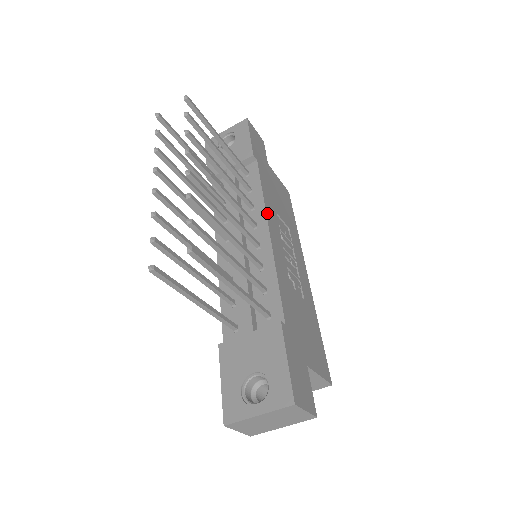
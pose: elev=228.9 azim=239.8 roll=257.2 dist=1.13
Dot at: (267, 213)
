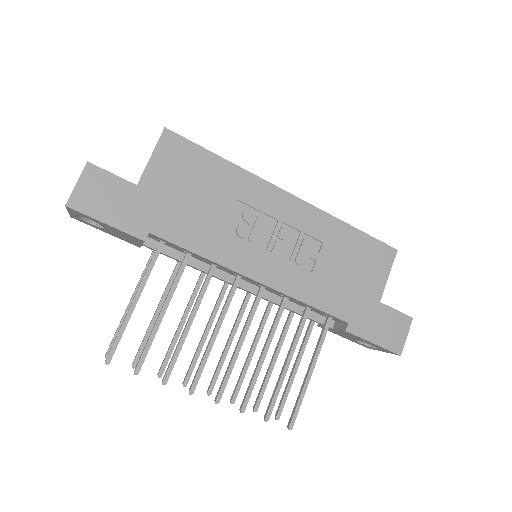
Dot at: (232, 267)
